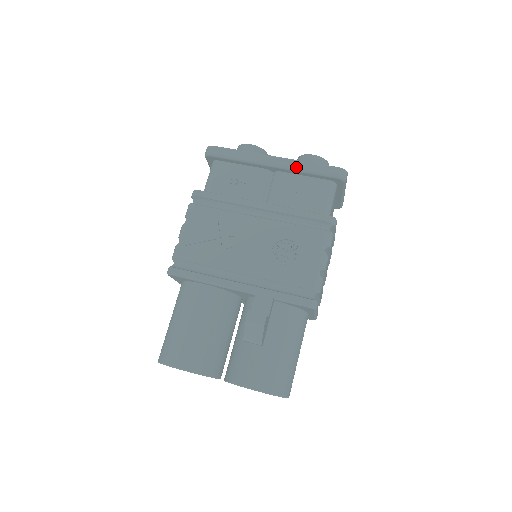
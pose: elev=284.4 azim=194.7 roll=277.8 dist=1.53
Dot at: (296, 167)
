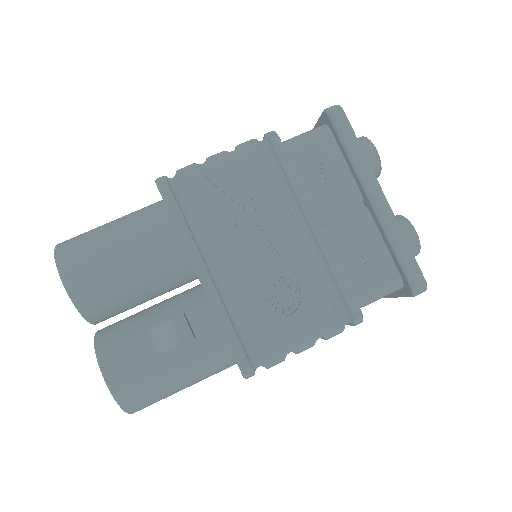
Dot at: (390, 229)
